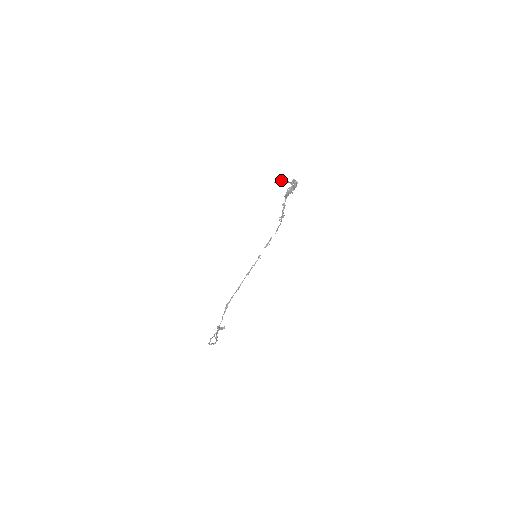
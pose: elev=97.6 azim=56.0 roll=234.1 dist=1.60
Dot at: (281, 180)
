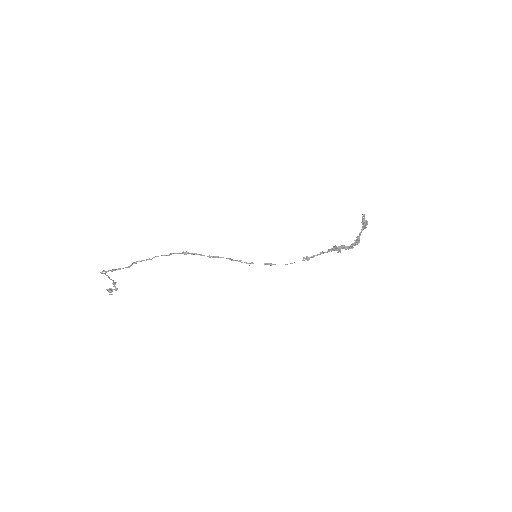
Dot at: (365, 220)
